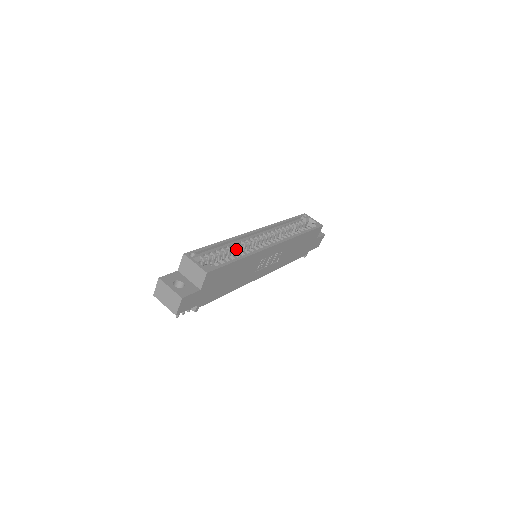
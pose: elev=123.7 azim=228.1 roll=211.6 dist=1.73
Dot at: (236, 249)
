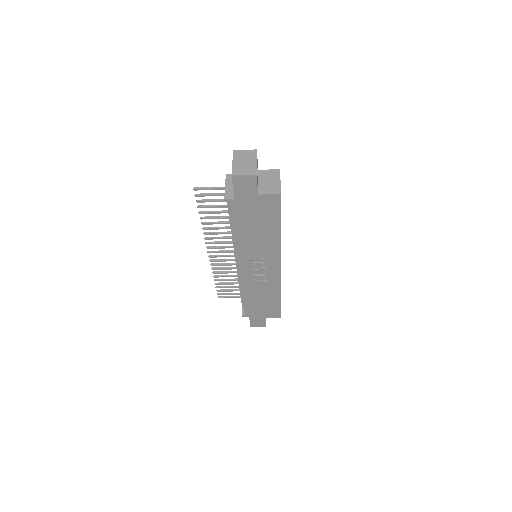
Dot at: occluded
